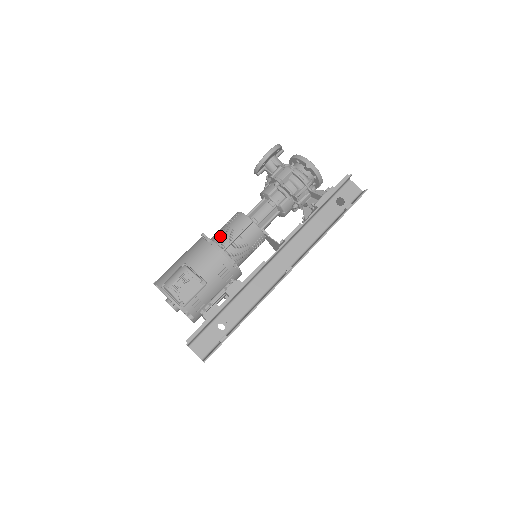
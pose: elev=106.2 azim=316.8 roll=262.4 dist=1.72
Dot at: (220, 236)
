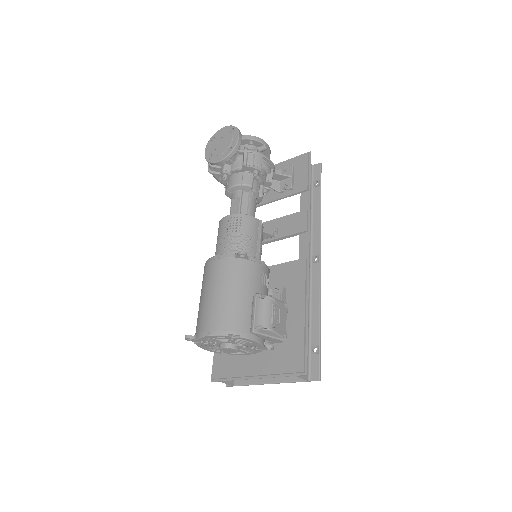
Dot at: (244, 248)
